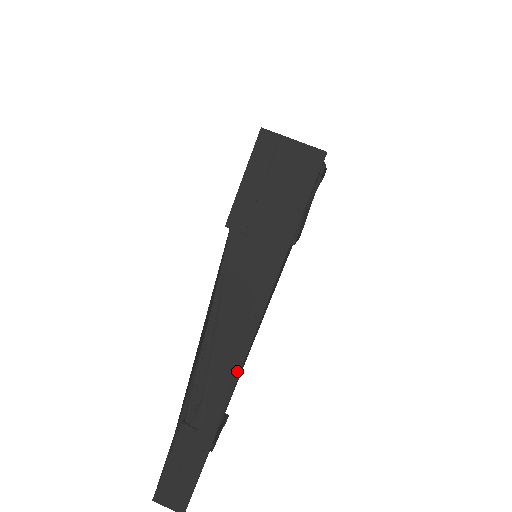
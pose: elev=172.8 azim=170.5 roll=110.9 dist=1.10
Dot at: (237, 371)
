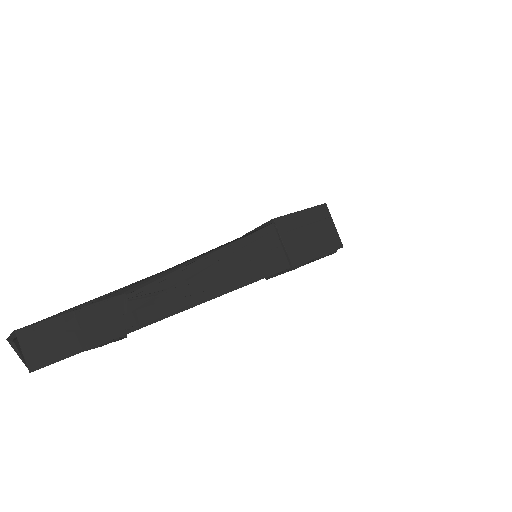
Dot at: (202, 300)
